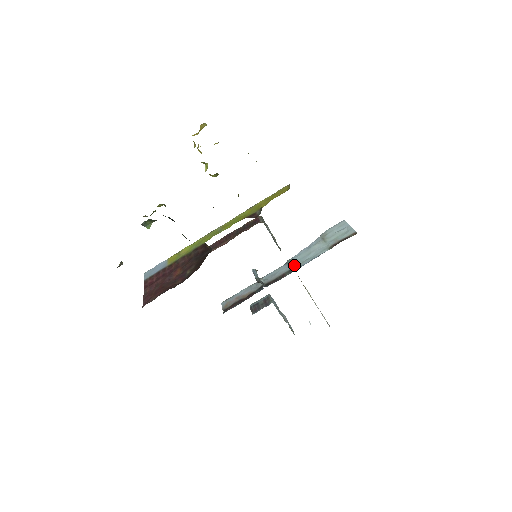
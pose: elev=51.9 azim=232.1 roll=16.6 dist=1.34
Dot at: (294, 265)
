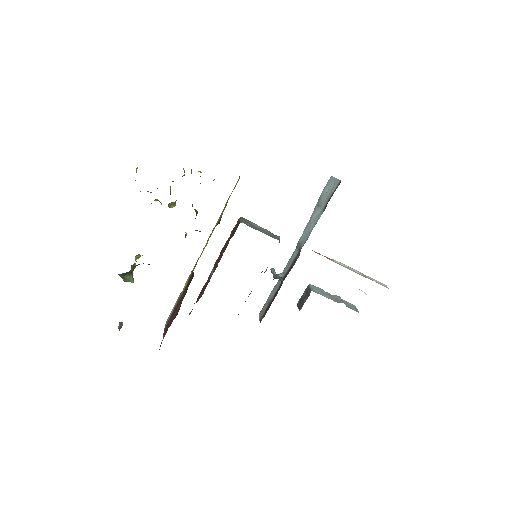
Dot at: (300, 245)
